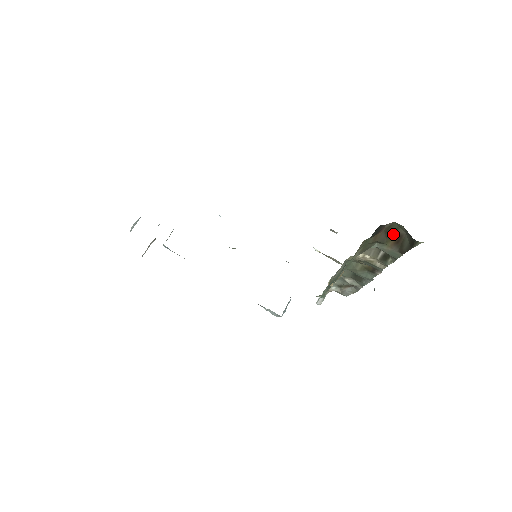
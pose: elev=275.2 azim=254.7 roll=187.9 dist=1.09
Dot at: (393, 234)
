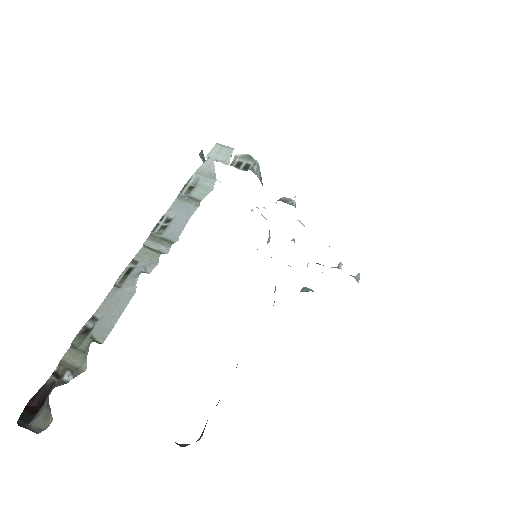
Dot at: occluded
